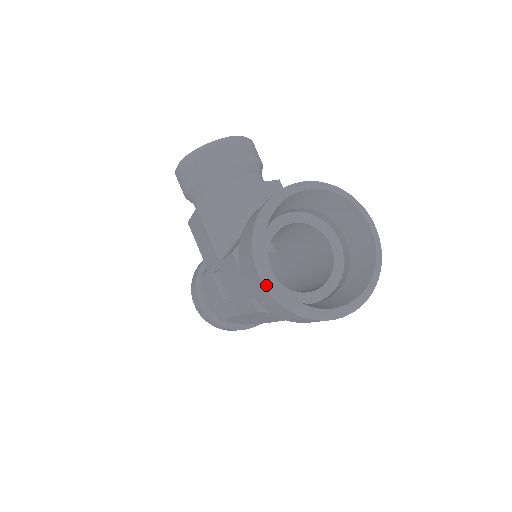
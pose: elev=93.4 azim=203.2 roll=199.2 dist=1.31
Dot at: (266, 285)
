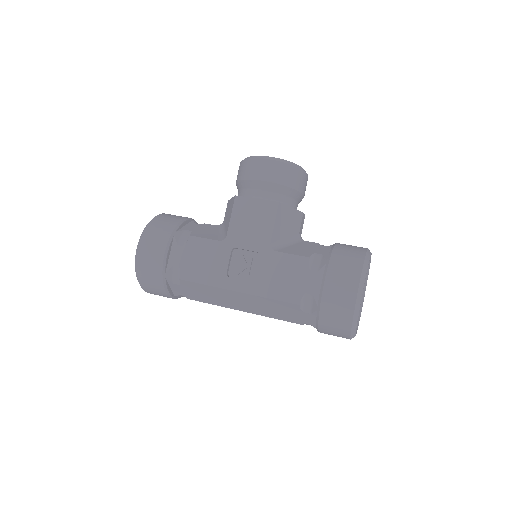
Dot at: (358, 300)
